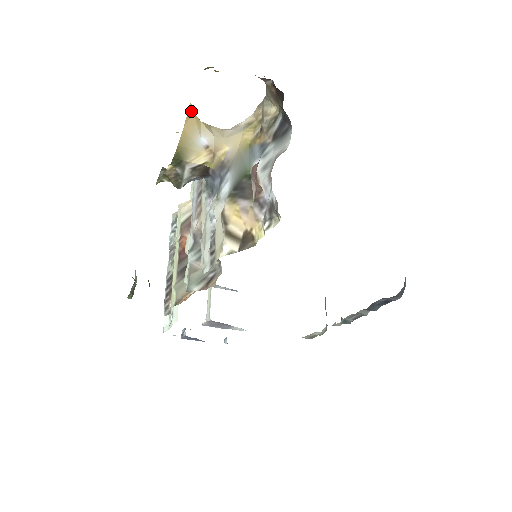
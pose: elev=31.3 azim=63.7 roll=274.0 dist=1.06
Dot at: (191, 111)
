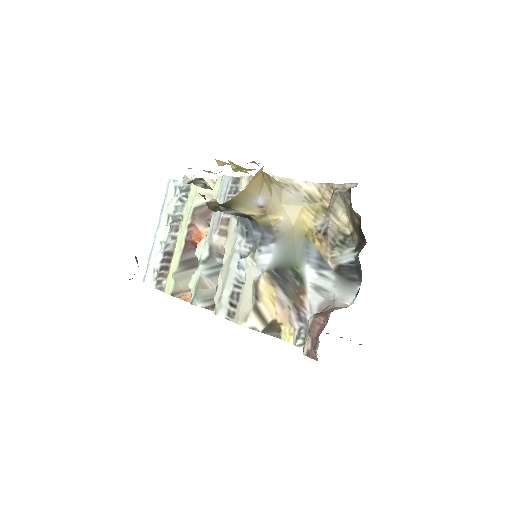
Dot at: (260, 172)
